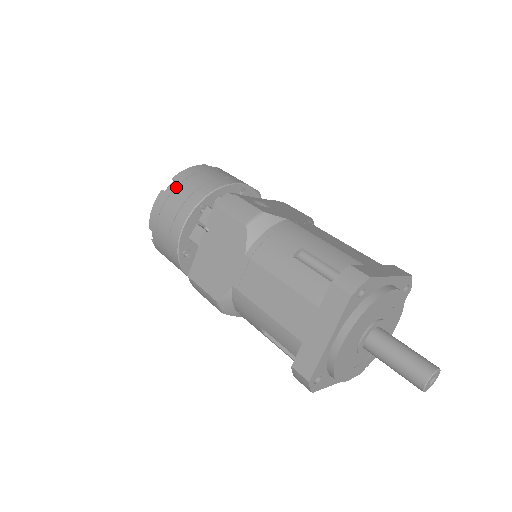
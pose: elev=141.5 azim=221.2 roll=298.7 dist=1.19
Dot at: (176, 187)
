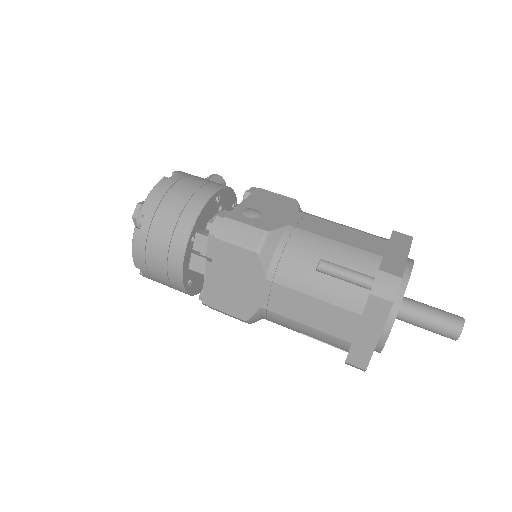
Dot at: (152, 222)
